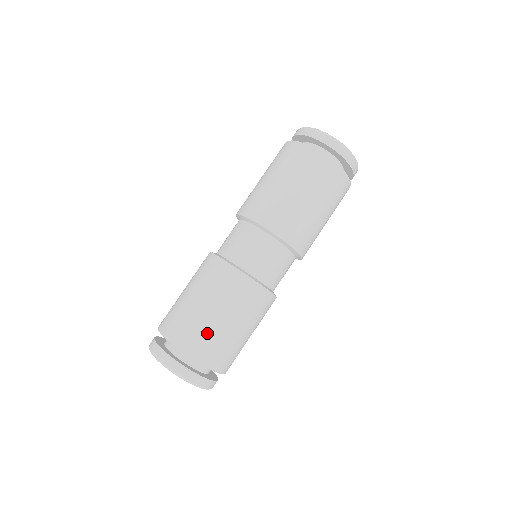
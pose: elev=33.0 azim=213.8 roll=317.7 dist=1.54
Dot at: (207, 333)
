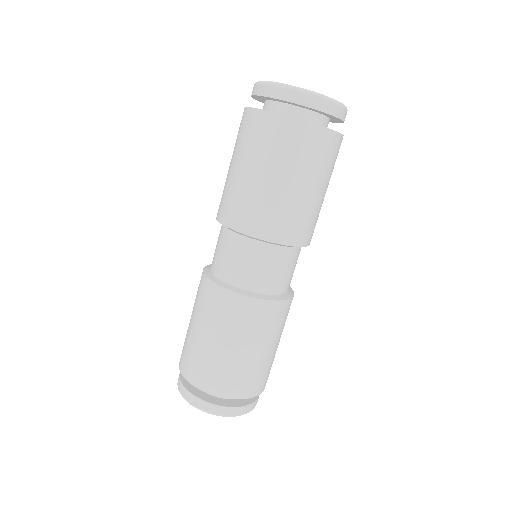
Dot at: (240, 371)
